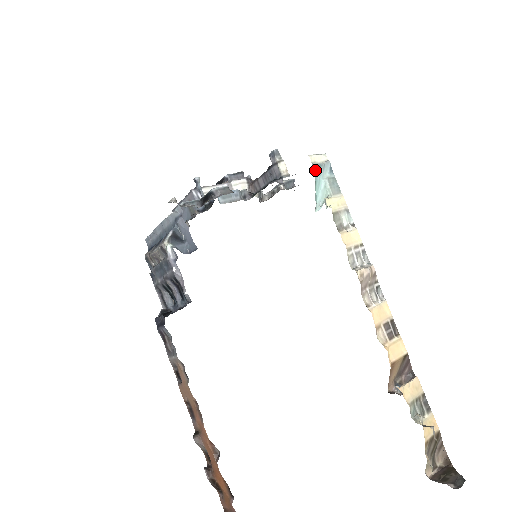
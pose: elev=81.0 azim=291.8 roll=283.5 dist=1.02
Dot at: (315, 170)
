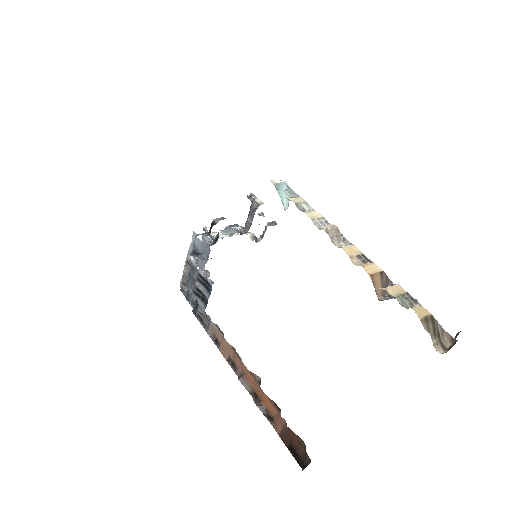
Dot at: (276, 186)
